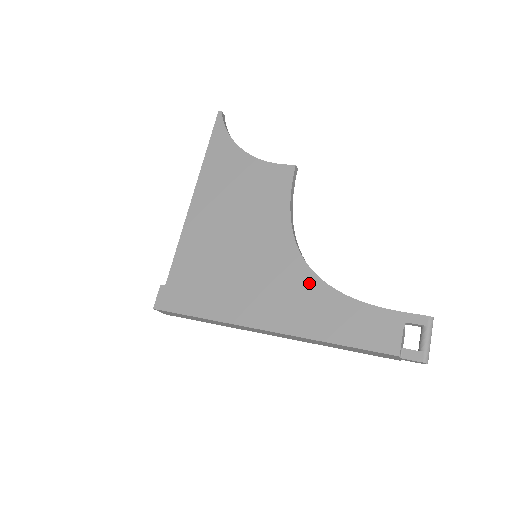
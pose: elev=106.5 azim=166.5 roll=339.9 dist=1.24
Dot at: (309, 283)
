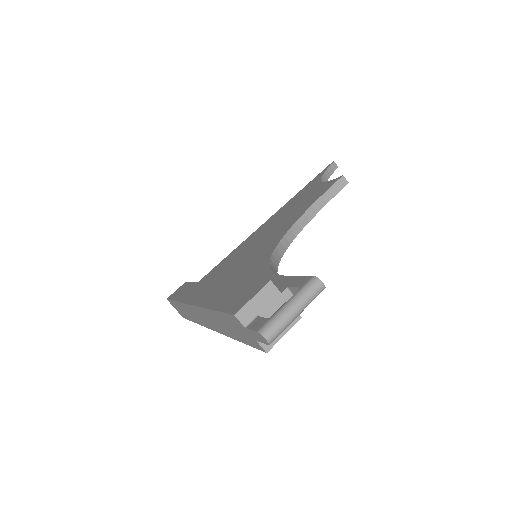
Dot at: (259, 265)
